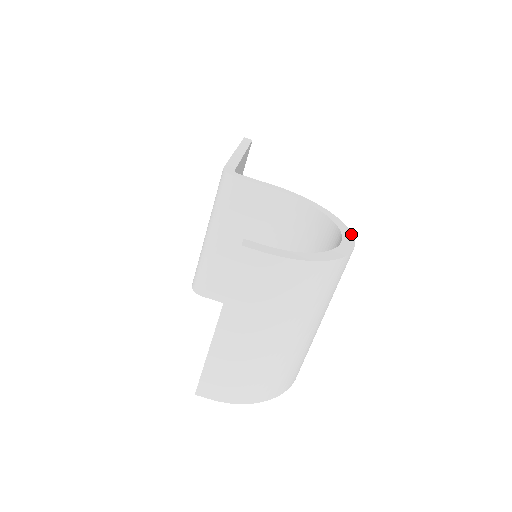
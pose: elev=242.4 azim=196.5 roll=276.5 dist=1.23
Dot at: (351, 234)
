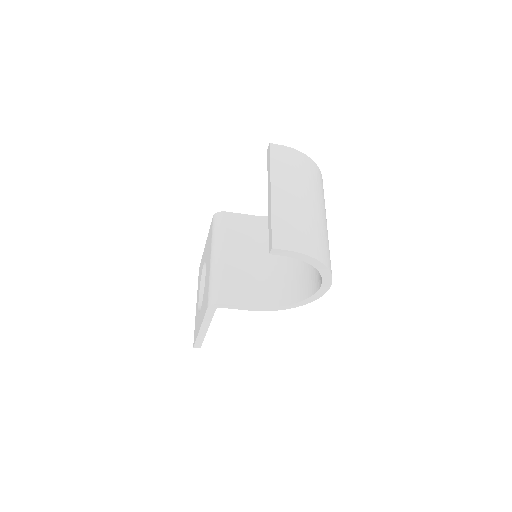
Dot at: occluded
